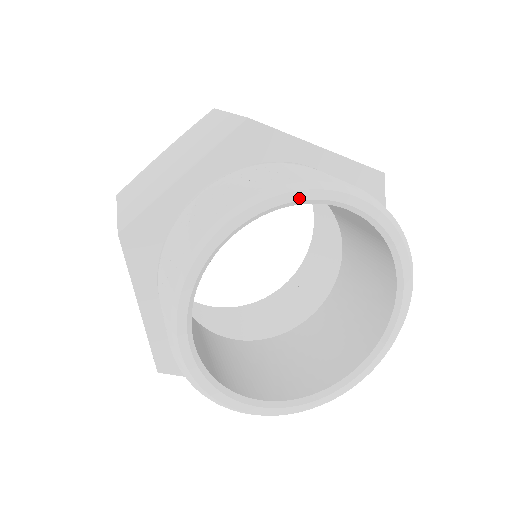
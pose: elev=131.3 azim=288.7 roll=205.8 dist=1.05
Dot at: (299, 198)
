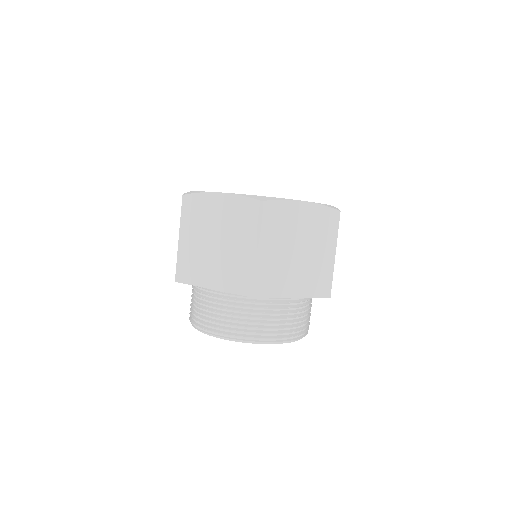
Dot at: (252, 342)
